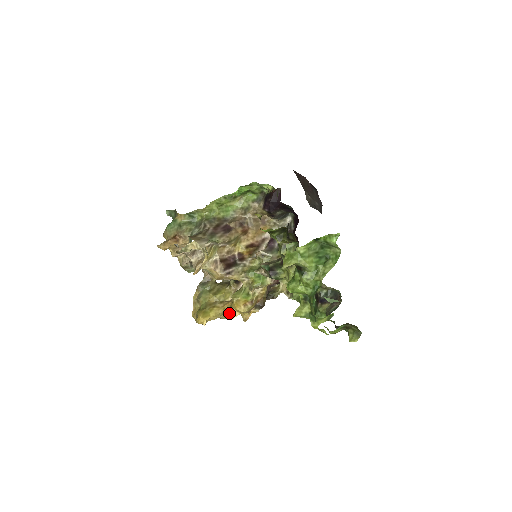
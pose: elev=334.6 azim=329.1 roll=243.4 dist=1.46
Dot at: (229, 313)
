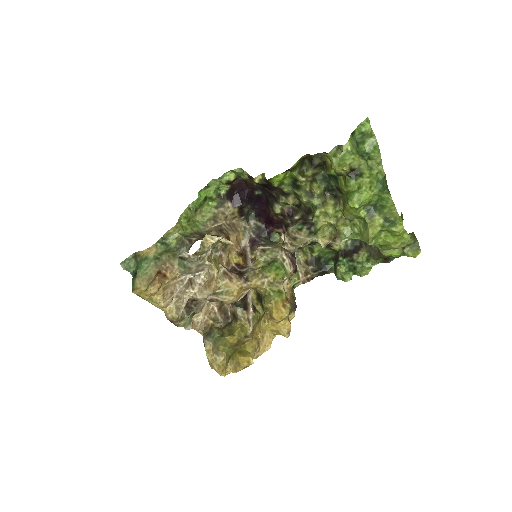
Dot at: (262, 343)
